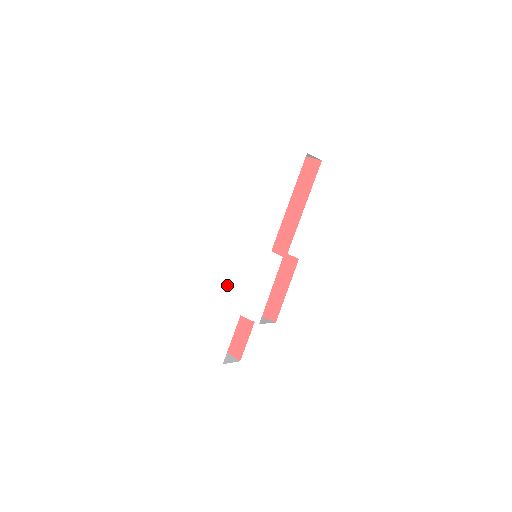
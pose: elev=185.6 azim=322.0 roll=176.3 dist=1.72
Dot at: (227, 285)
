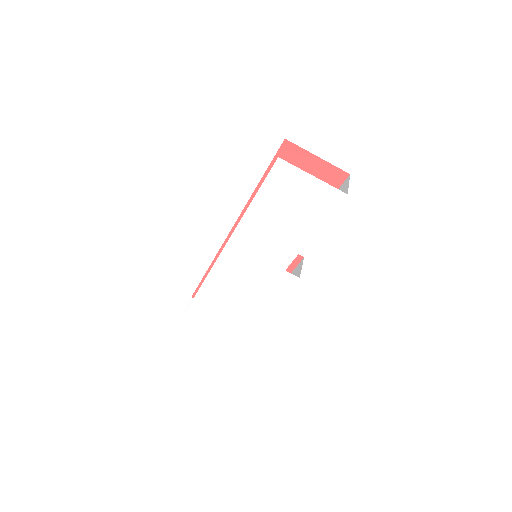
Dot at: (225, 284)
